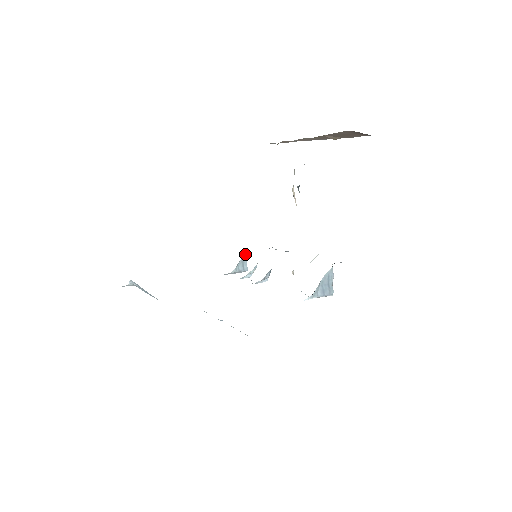
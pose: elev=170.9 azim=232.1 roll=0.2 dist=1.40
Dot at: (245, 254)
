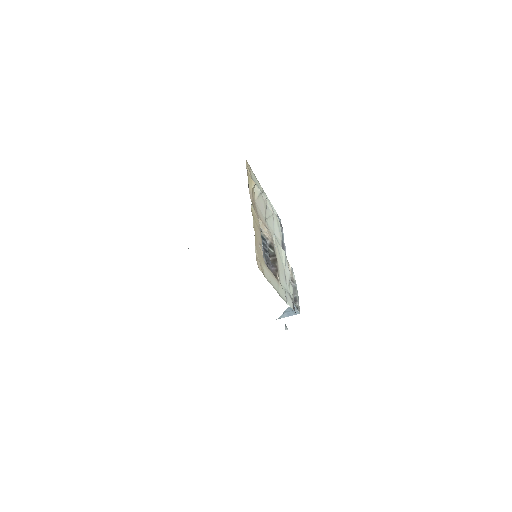
Dot at: occluded
